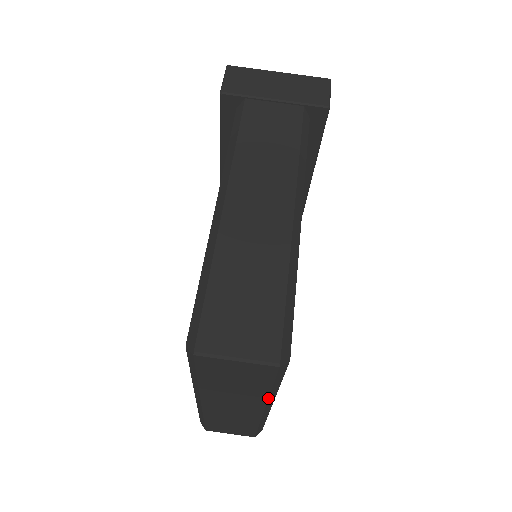
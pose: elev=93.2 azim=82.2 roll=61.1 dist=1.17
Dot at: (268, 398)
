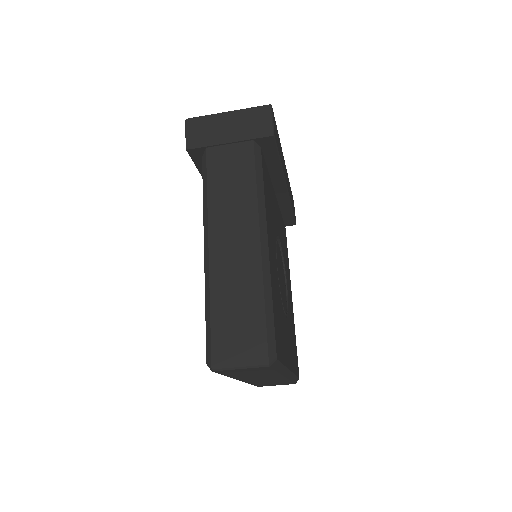
Dot at: (280, 374)
